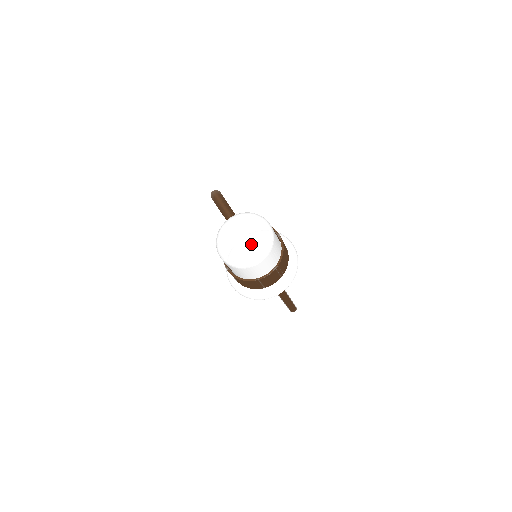
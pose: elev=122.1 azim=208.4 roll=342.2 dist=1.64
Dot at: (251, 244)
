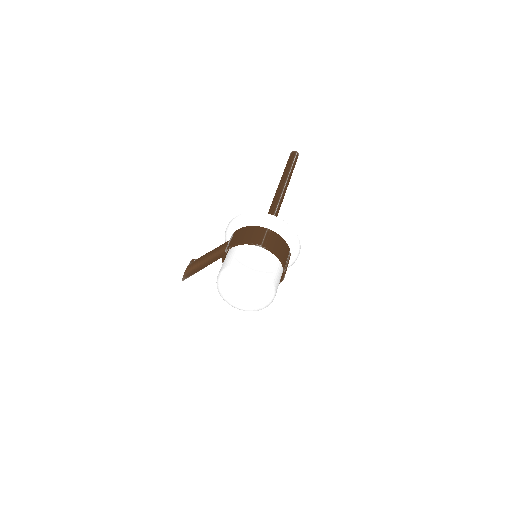
Dot at: (258, 300)
